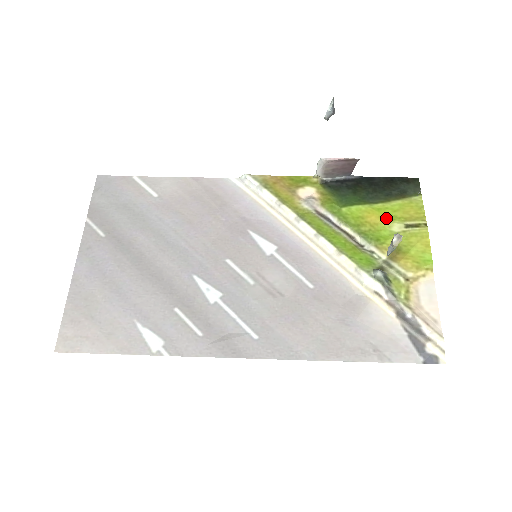
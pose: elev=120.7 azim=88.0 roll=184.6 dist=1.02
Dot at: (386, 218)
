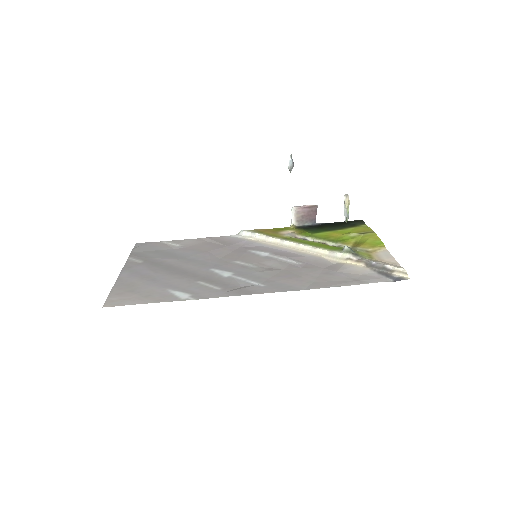
Dot at: (345, 233)
